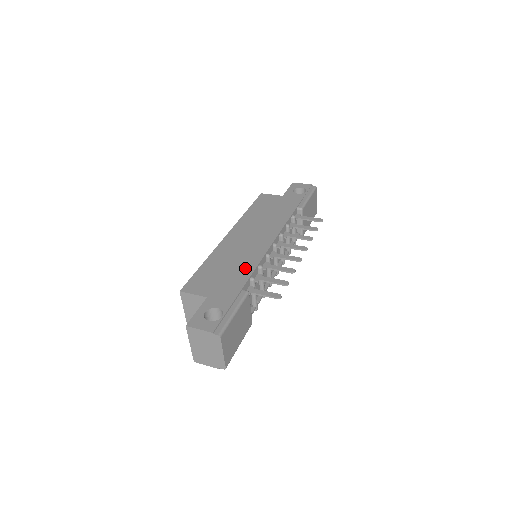
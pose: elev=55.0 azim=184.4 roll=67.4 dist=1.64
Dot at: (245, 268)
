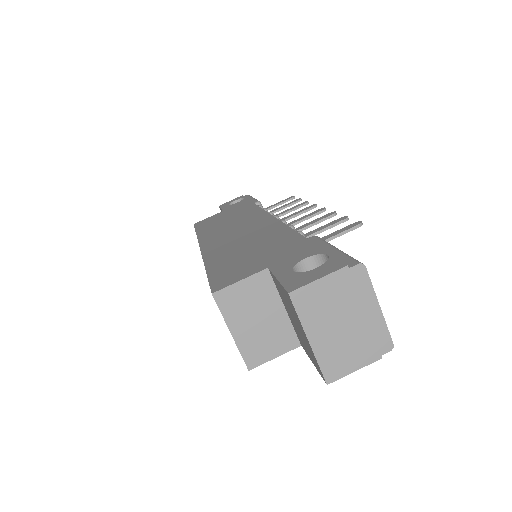
Dot at: (274, 234)
